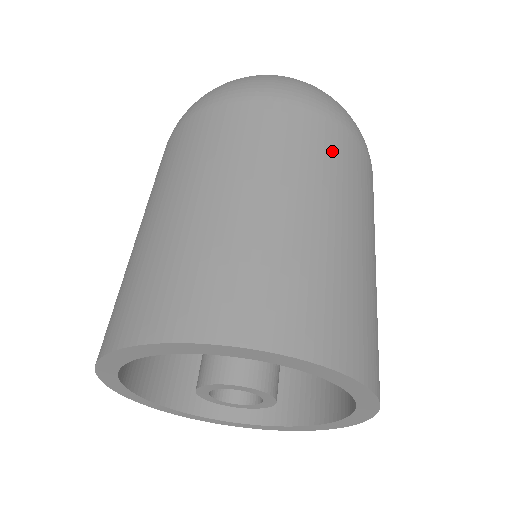
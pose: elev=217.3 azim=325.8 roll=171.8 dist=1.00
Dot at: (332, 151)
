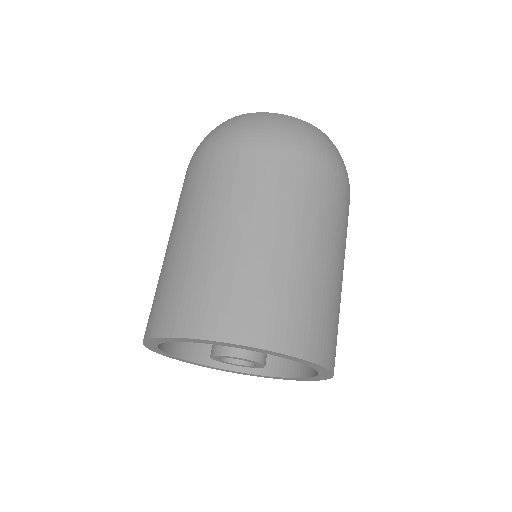
Dot at: (291, 181)
